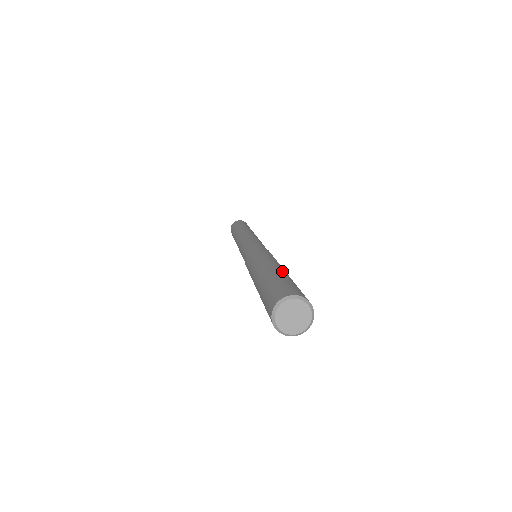
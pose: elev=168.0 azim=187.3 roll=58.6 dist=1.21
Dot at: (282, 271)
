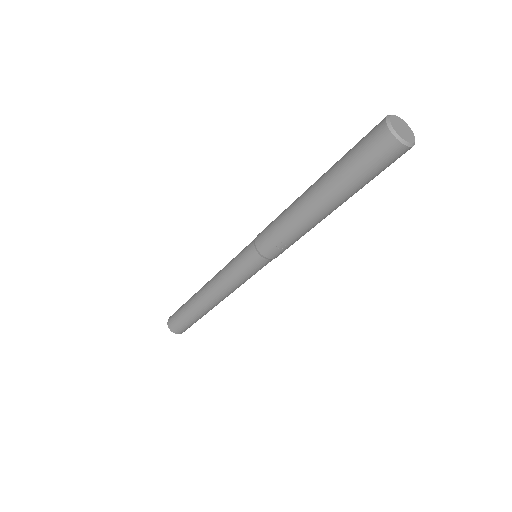
Dot at: occluded
